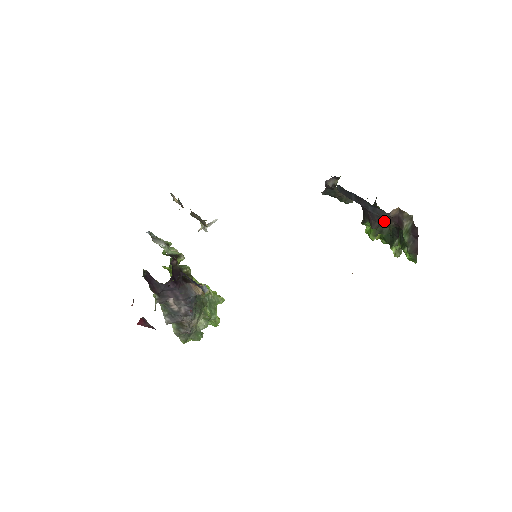
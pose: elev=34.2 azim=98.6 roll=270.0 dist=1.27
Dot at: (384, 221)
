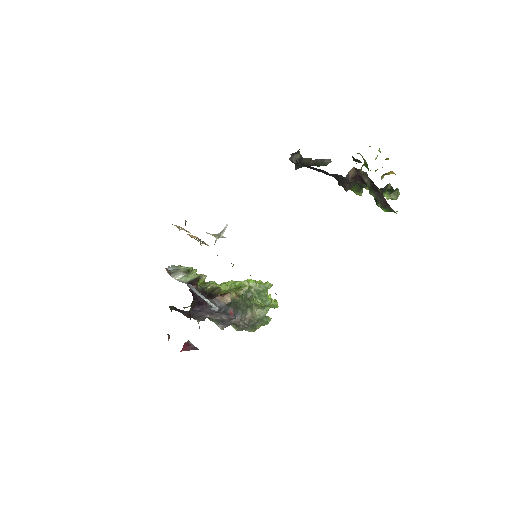
Dot at: (351, 182)
